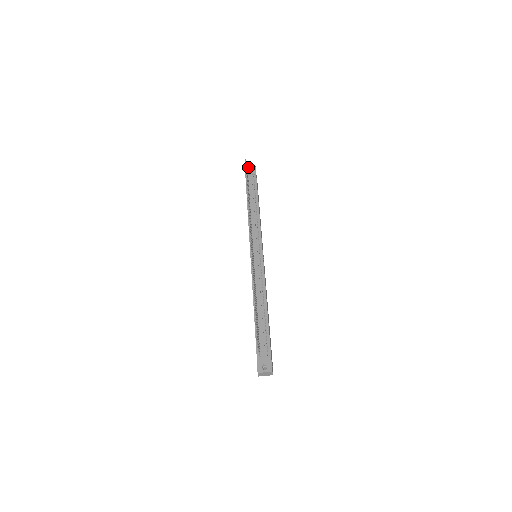
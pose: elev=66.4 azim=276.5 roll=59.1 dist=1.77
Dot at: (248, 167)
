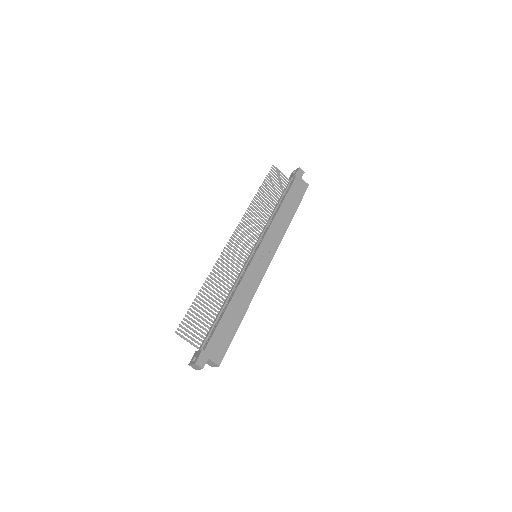
Dot at: (294, 171)
